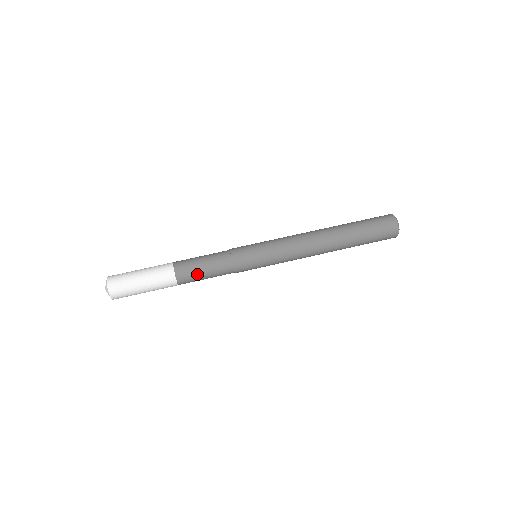
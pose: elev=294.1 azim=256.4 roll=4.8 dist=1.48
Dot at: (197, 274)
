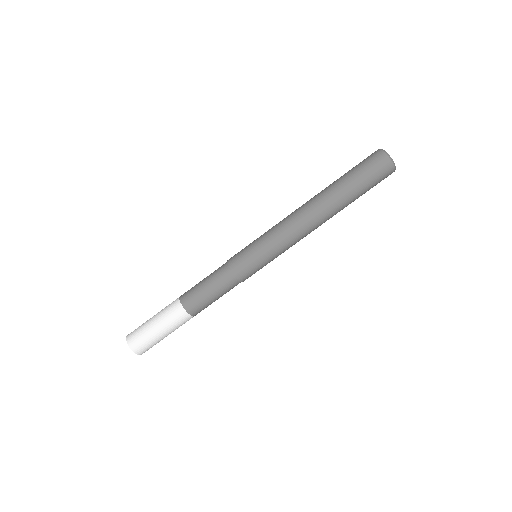
Dot at: (202, 296)
